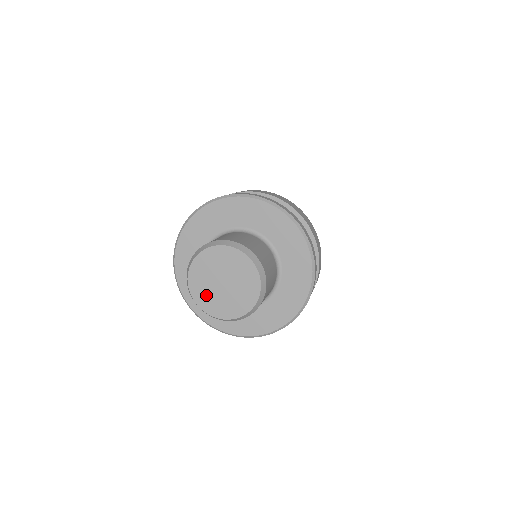
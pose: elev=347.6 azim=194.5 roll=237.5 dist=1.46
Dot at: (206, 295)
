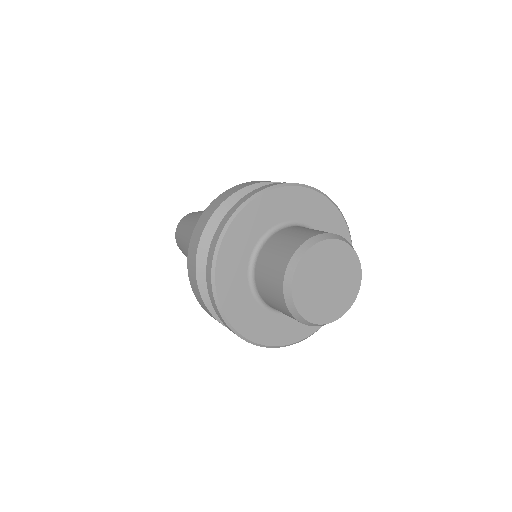
Dot at: (316, 306)
